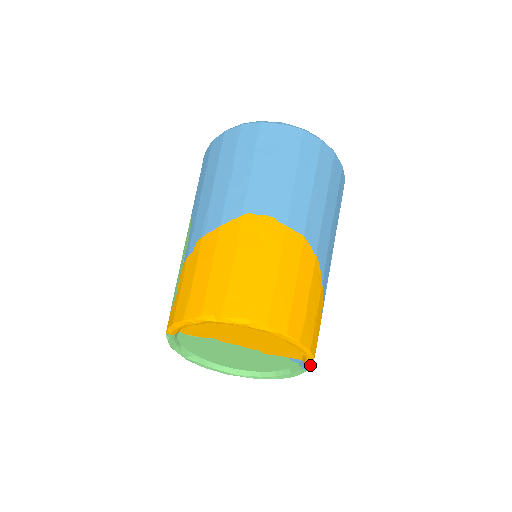
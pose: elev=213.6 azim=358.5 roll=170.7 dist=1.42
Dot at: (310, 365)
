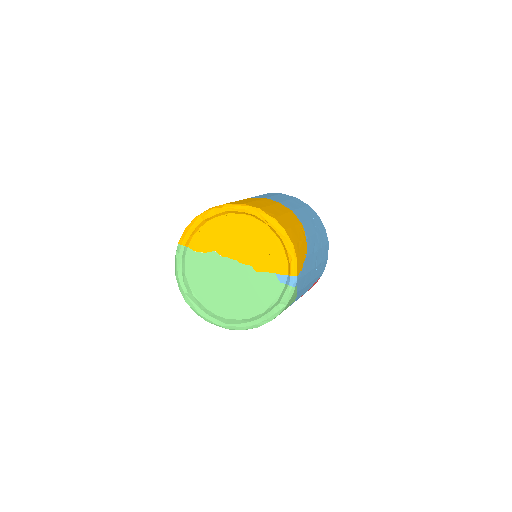
Dot at: (294, 276)
